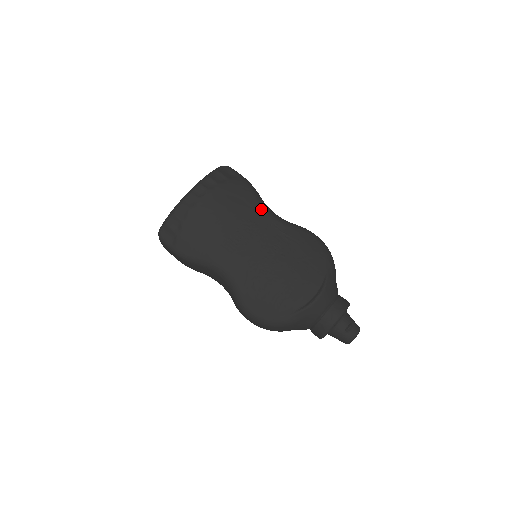
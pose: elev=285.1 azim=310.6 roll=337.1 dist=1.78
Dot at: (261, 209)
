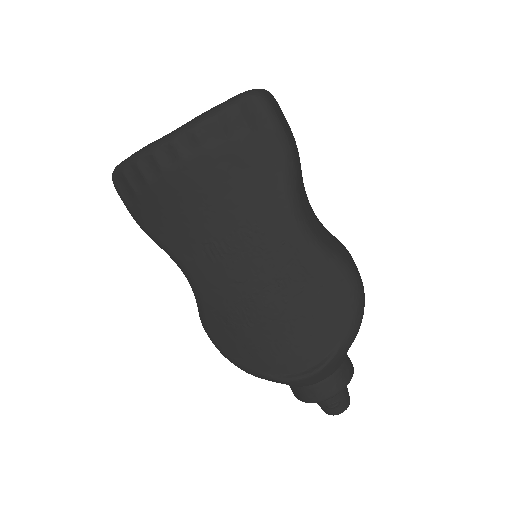
Dot at: (285, 211)
